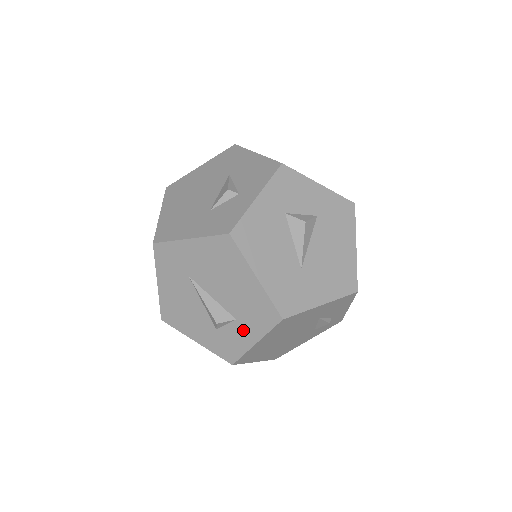
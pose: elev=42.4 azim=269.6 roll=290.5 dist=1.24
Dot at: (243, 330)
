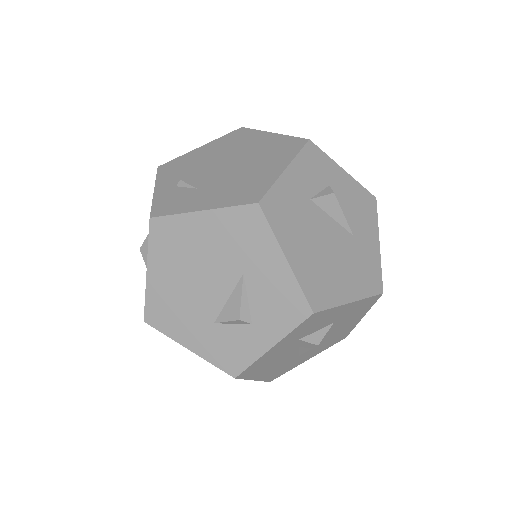
Dot at: occluded
